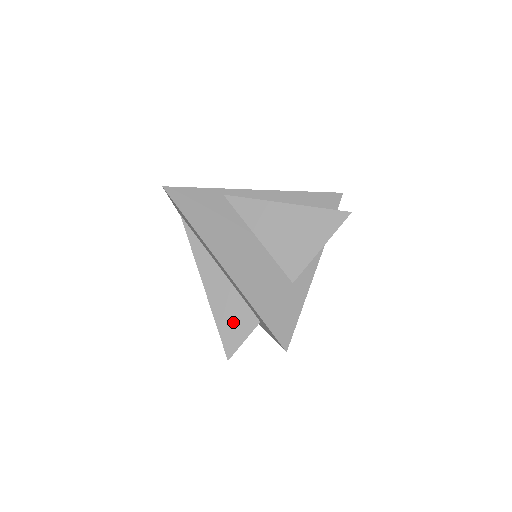
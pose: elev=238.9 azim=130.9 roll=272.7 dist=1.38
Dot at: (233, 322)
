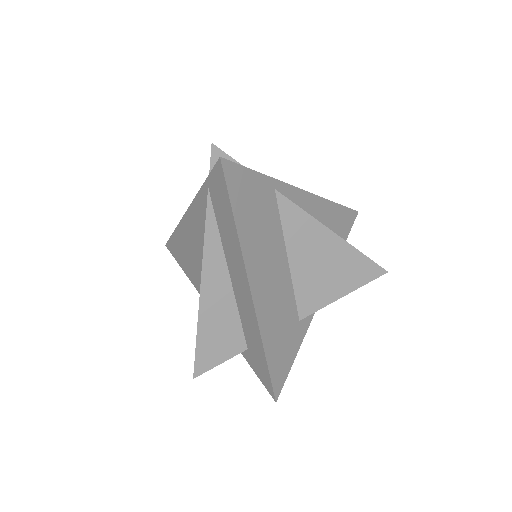
Dot at: (218, 341)
